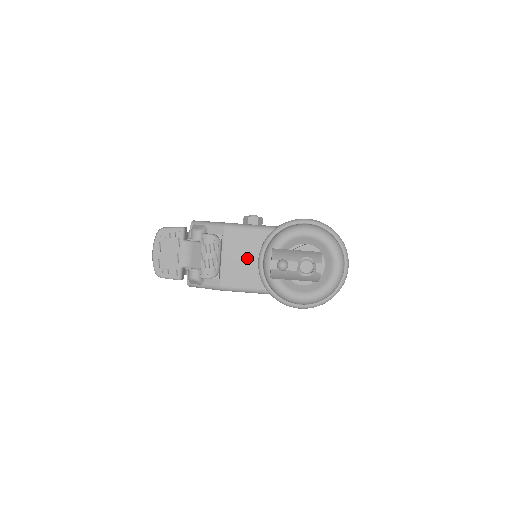
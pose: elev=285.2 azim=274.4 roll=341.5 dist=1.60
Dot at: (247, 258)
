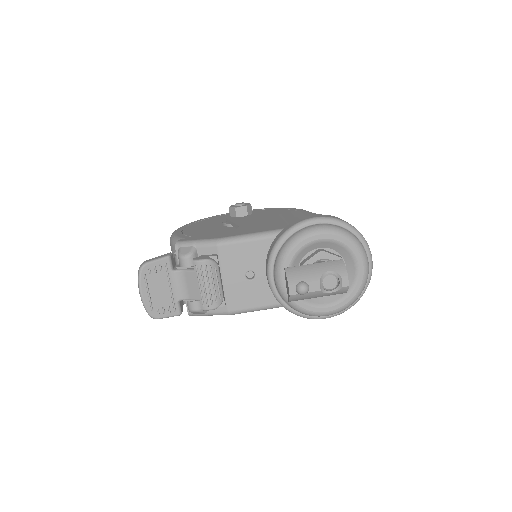
Dot at: (252, 273)
